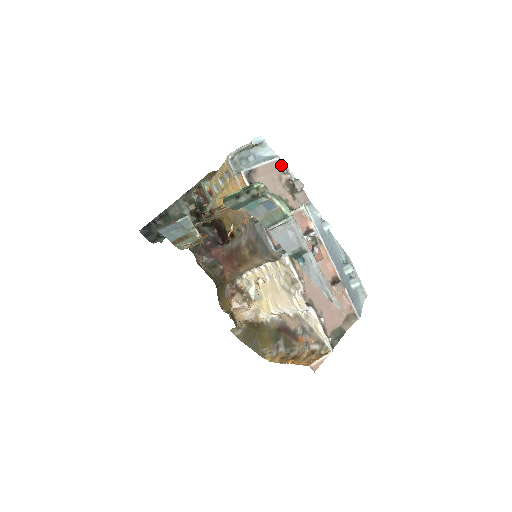
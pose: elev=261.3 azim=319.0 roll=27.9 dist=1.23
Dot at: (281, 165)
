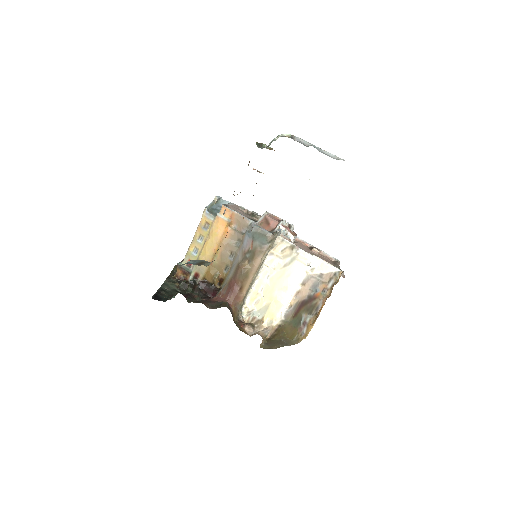
Dot at: (238, 207)
